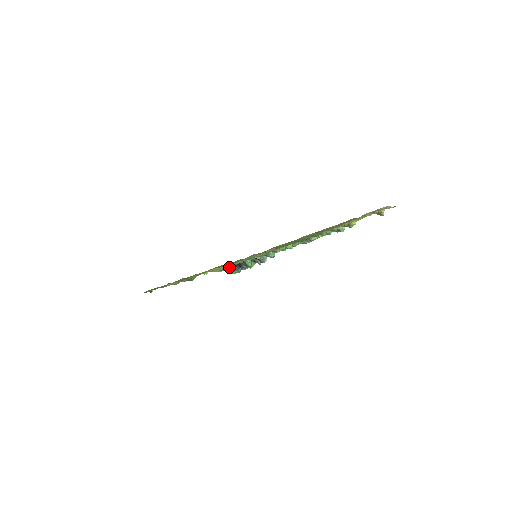
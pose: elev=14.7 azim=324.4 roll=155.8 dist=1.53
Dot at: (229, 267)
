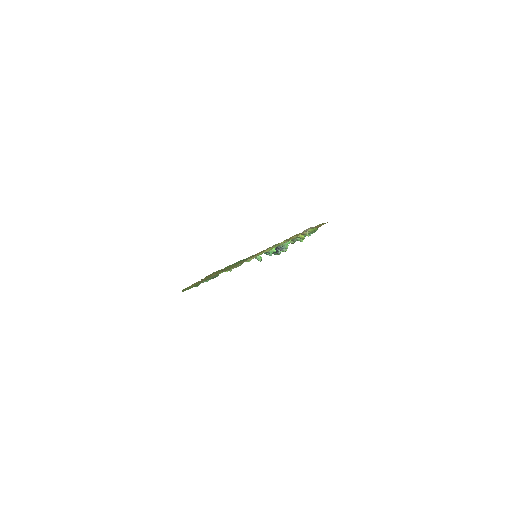
Dot at: (265, 253)
